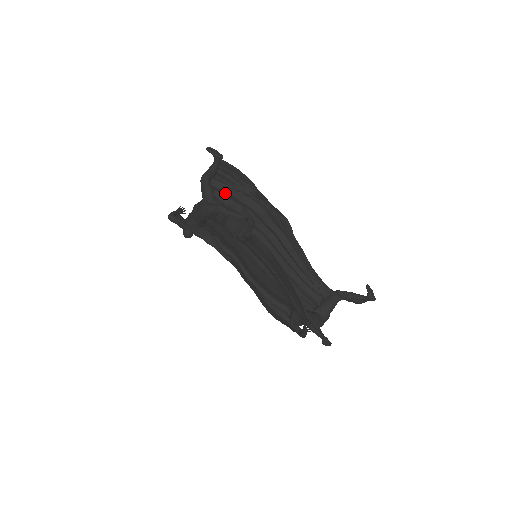
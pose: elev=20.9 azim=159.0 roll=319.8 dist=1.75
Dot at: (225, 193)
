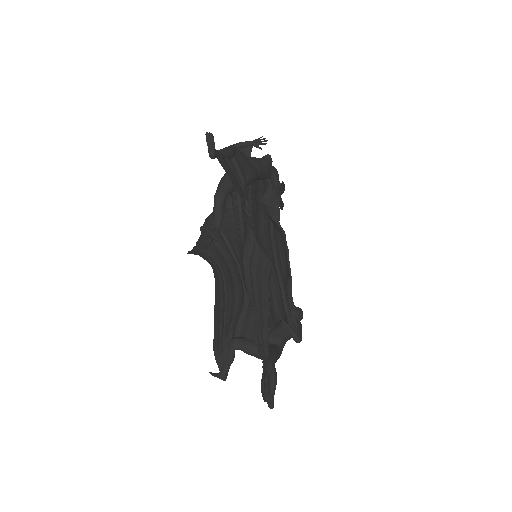
Dot at: occluded
